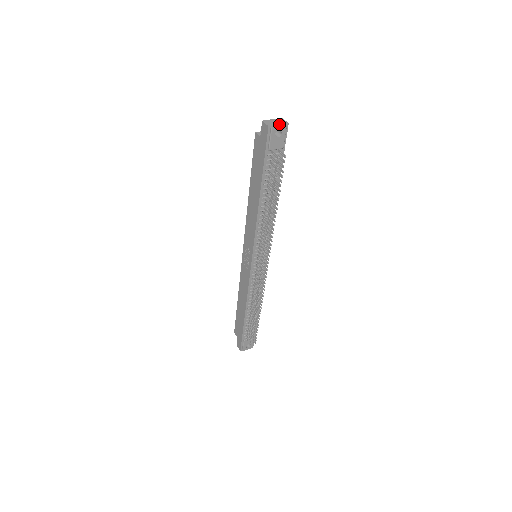
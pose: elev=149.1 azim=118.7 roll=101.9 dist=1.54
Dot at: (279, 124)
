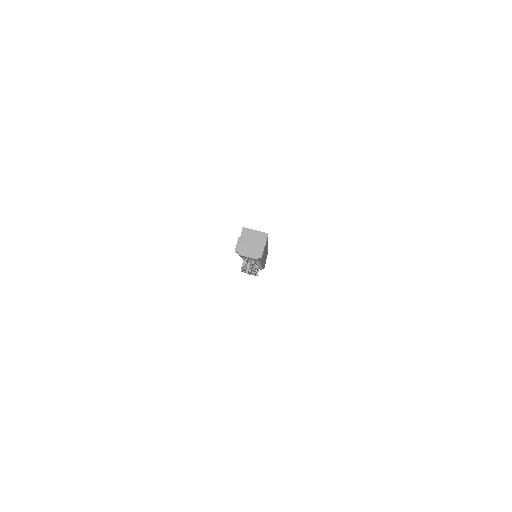
Dot at: (249, 254)
